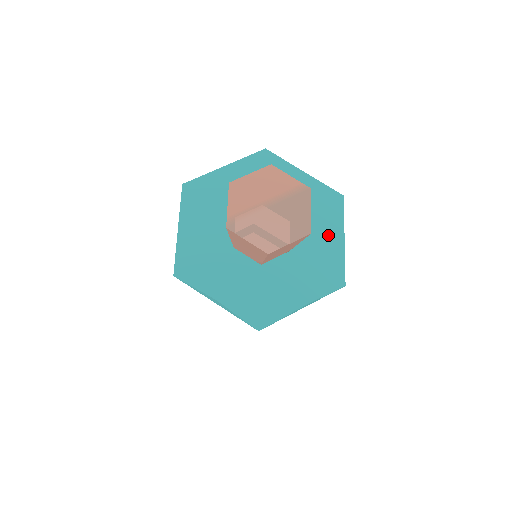
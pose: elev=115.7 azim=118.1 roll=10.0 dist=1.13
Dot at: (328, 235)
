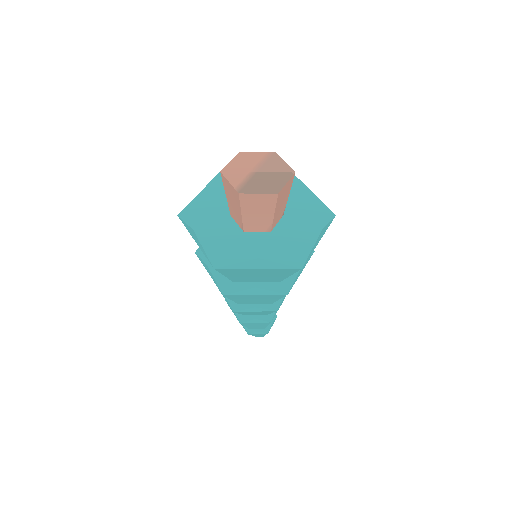
Dot at: (300, 196)
